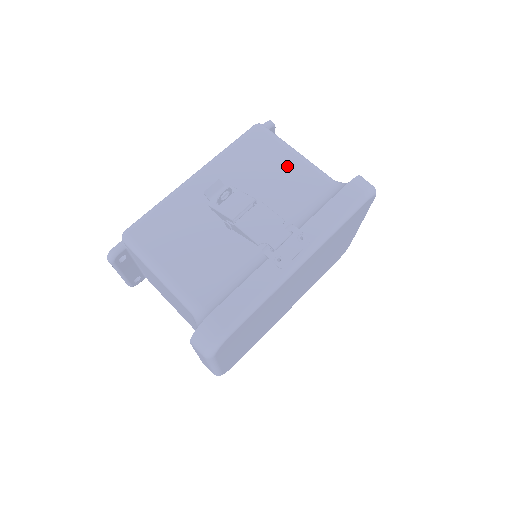
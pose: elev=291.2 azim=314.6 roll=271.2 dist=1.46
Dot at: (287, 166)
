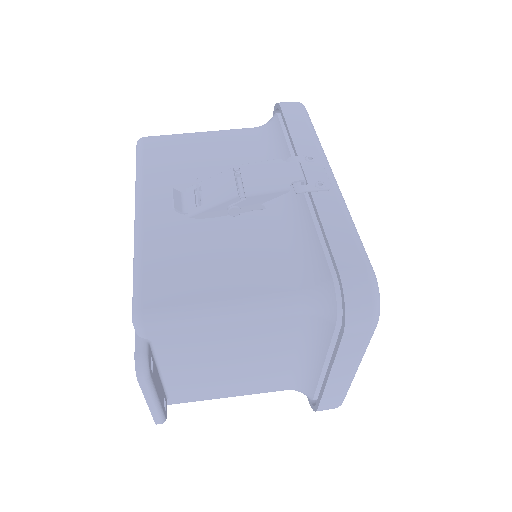
Dot at: (211, 143)
